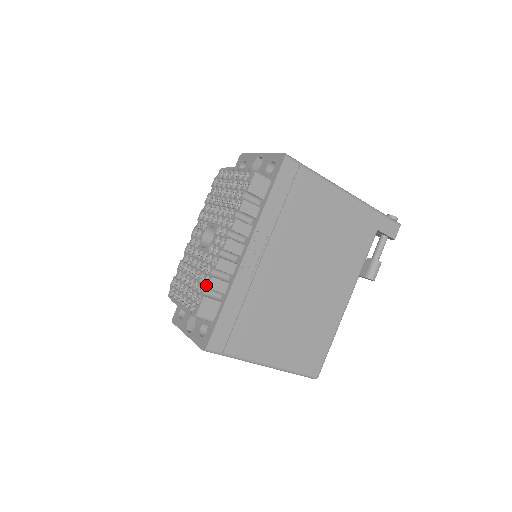
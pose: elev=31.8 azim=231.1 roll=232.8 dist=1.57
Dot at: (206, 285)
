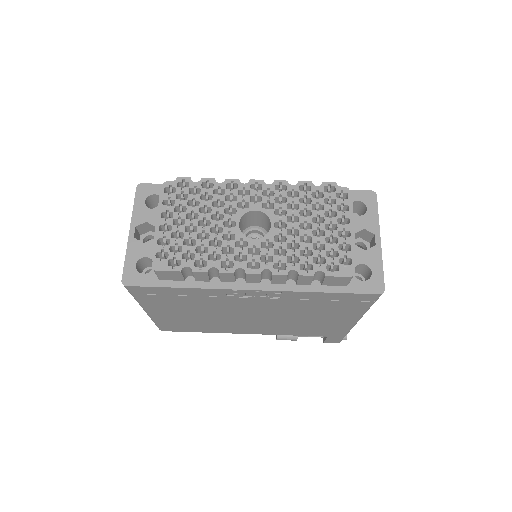
Dot at: (195, 267)
